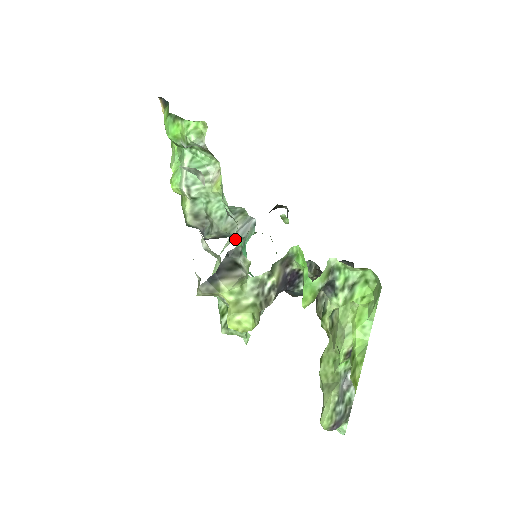
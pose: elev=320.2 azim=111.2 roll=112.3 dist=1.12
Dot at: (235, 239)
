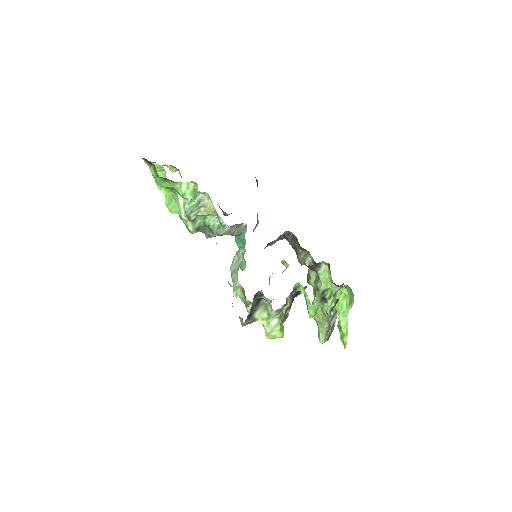
Dot at: occluded
